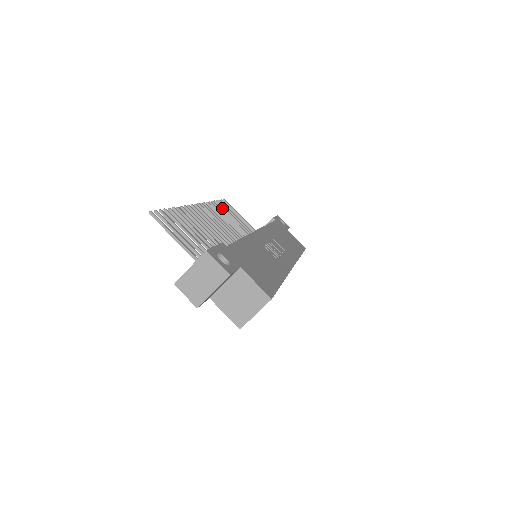
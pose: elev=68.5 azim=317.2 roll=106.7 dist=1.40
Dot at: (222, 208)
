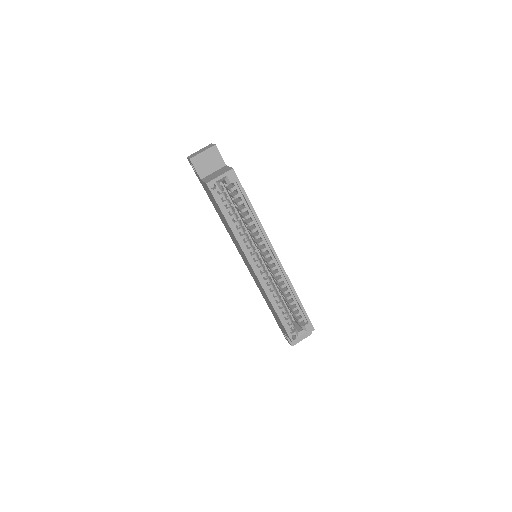
Dot at: occluded
